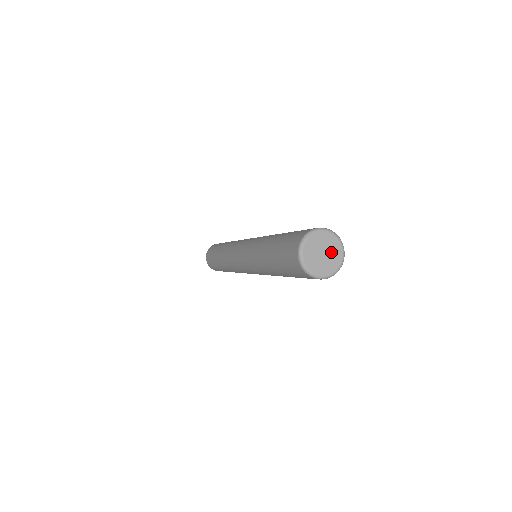
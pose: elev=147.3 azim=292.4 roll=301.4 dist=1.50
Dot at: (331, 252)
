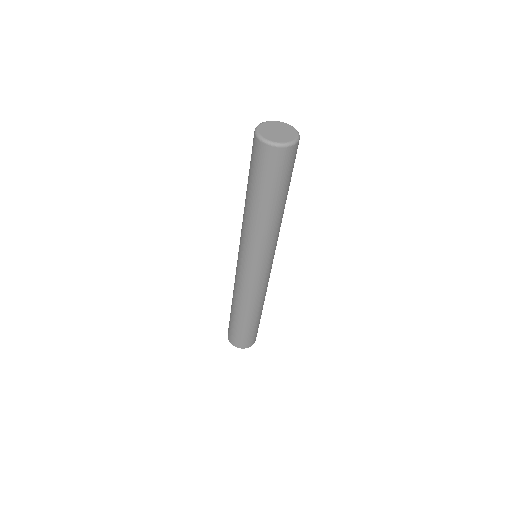
Dot at: (282, 129)
